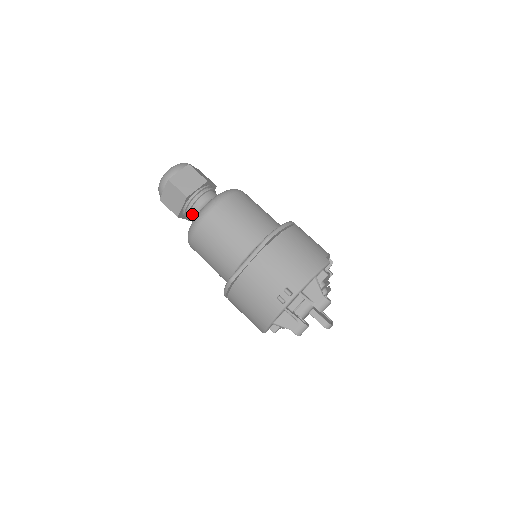
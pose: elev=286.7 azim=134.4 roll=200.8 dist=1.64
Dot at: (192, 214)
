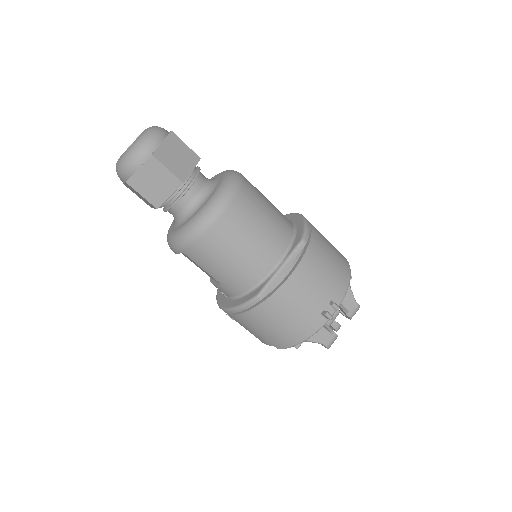
Dot at: (181, 205)
